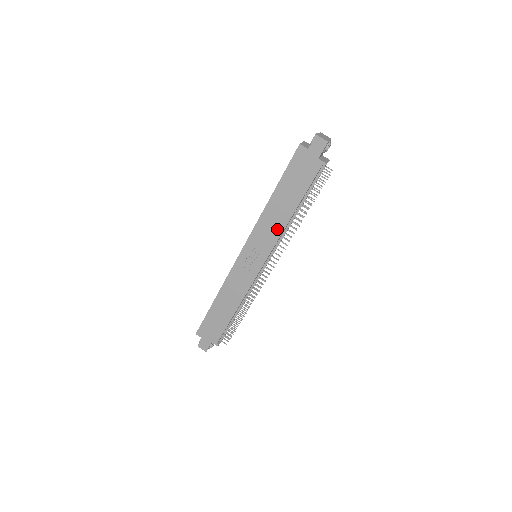
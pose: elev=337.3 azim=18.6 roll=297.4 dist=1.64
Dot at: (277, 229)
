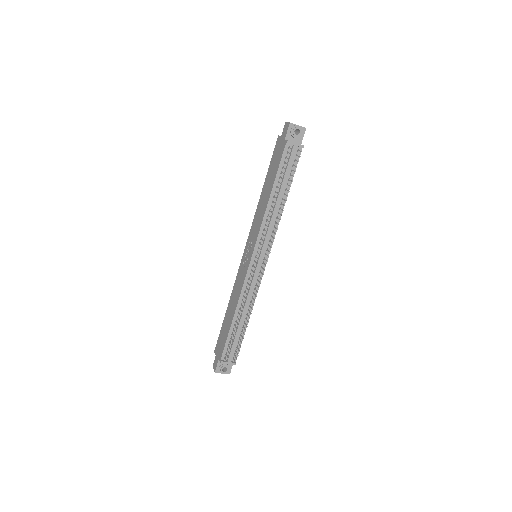
Dot at: (261, 217)
